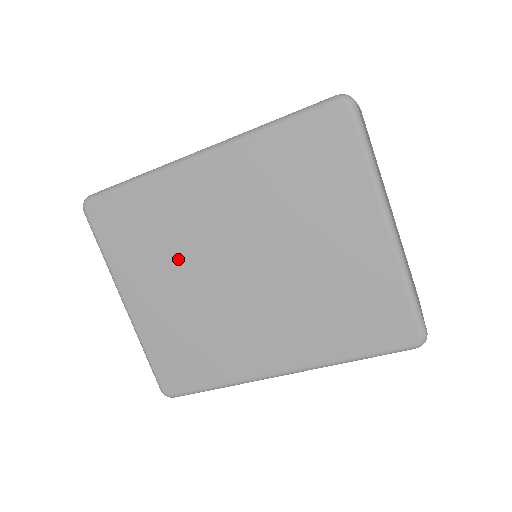
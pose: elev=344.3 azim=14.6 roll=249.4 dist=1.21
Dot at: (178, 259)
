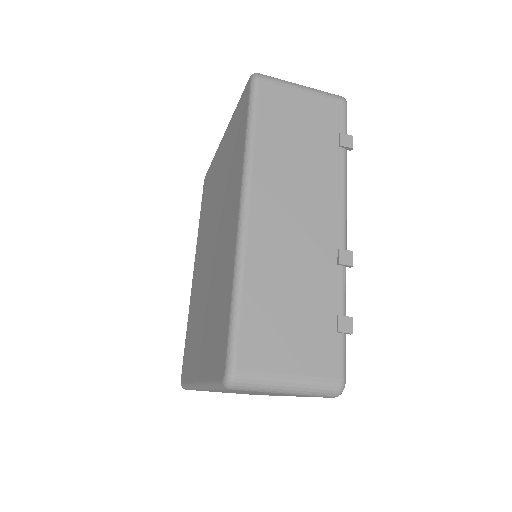
Dot at: (200, 309)
